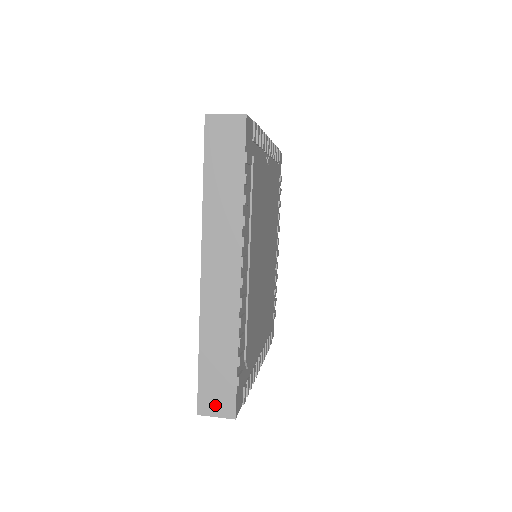
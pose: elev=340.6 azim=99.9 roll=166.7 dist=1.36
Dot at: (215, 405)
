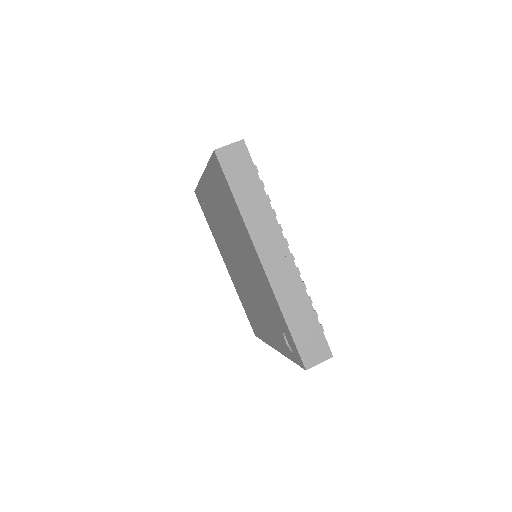
Dot at: (315, 355)
